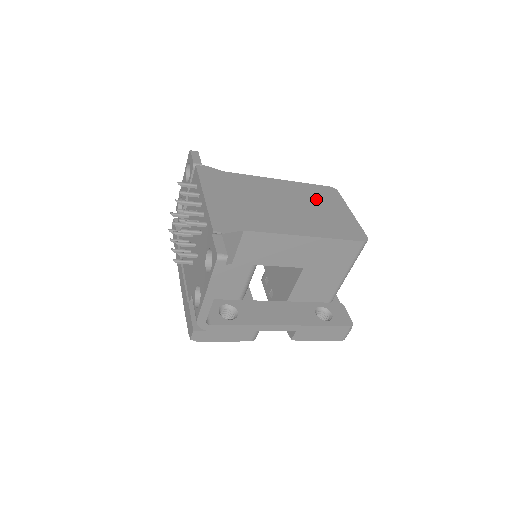
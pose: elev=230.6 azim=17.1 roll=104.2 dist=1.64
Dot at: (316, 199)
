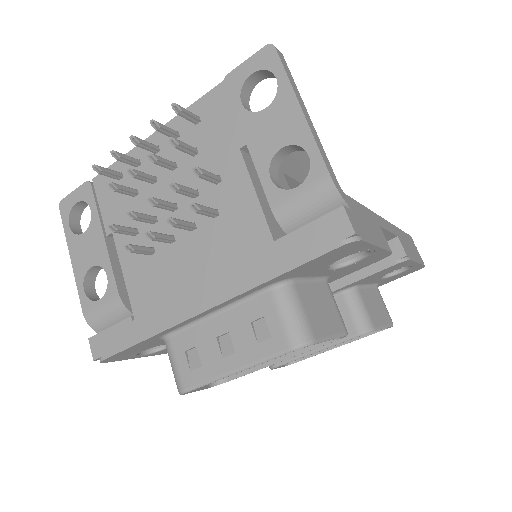
Dot at: occluded
